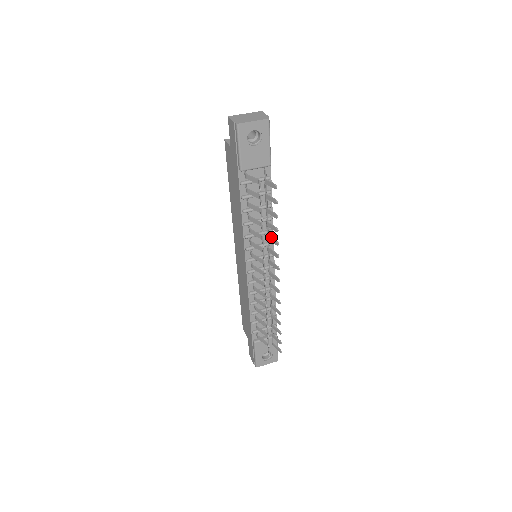
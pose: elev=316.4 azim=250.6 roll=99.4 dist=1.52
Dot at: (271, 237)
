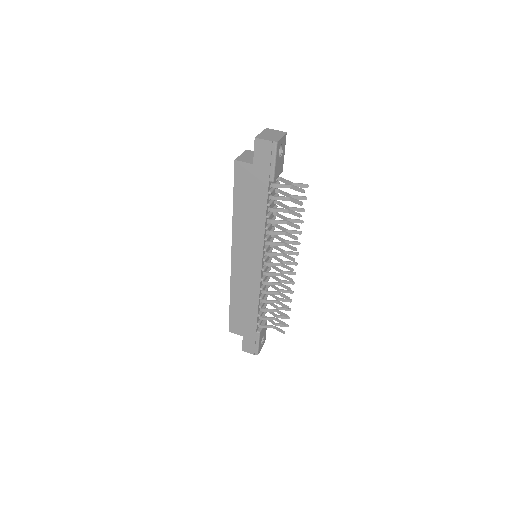
Dot at: (292, 230)
